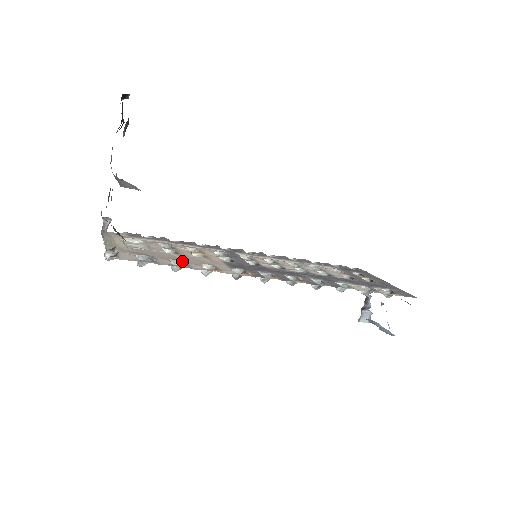
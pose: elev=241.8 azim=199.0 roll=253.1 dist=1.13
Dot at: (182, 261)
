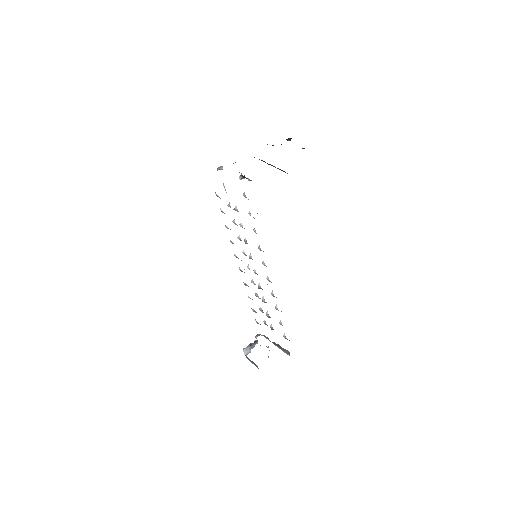
Dot at: occluded
